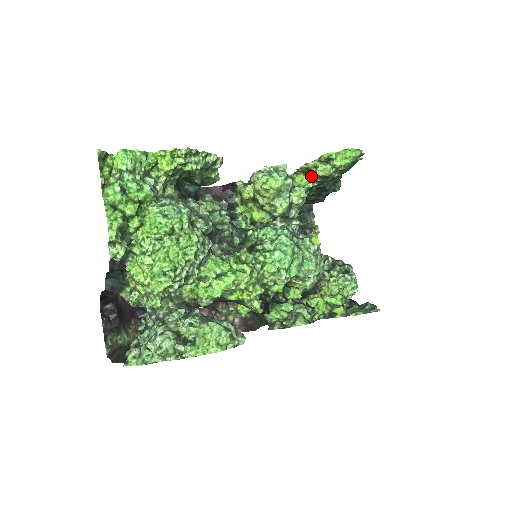
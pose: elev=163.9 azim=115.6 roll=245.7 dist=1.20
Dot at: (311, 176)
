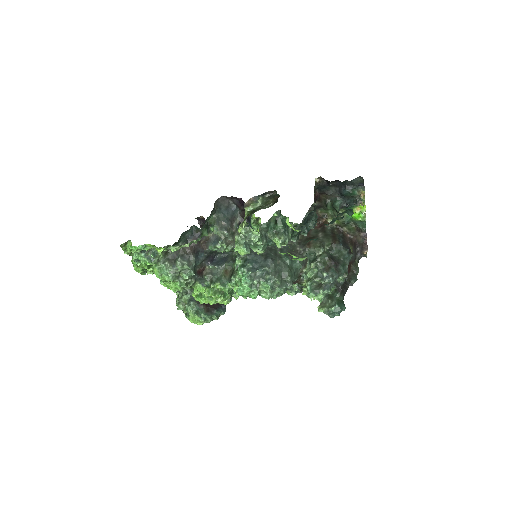
Dot at: occluded
